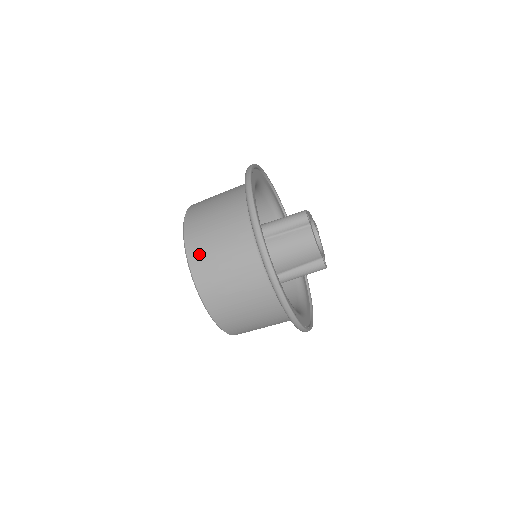
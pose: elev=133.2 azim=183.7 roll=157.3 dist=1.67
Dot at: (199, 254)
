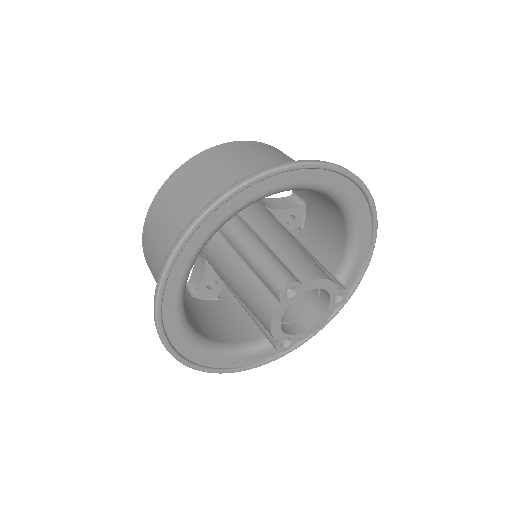
Dot at: (154, 216)
